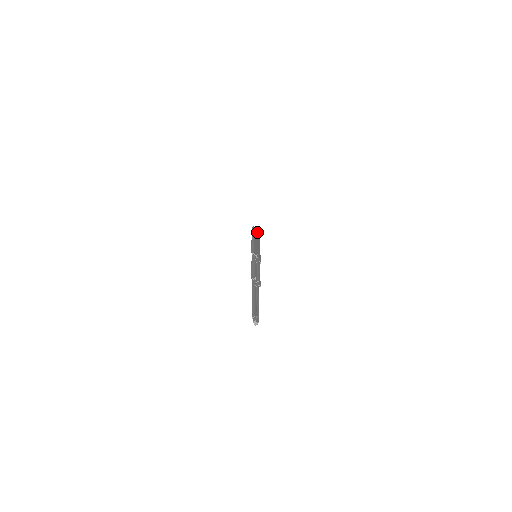
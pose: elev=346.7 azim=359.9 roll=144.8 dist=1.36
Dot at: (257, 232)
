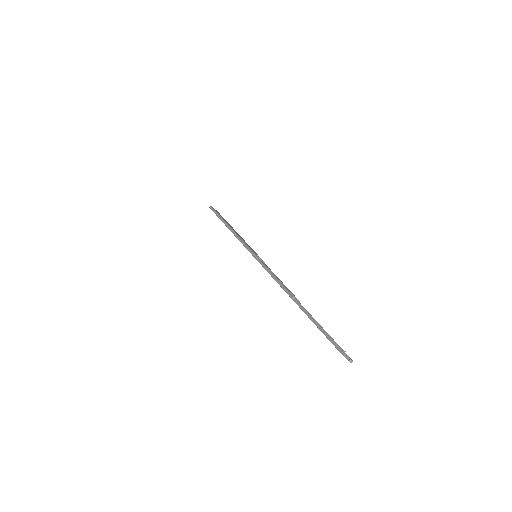
Dot at: occluded
